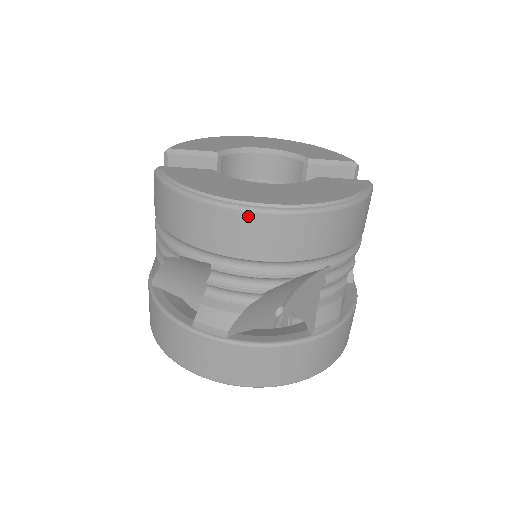
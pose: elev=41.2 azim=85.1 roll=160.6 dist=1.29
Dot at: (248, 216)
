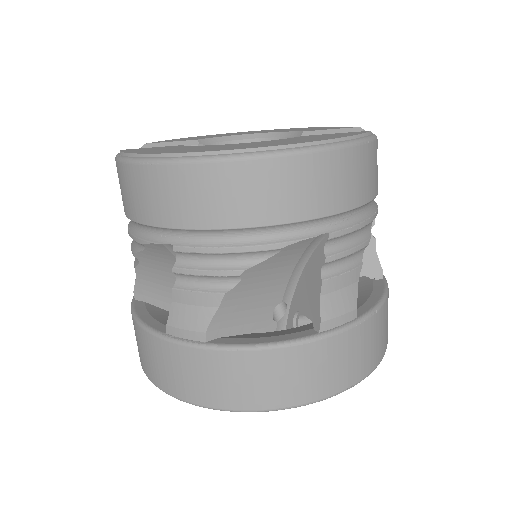
Dot at: (201, 169)
